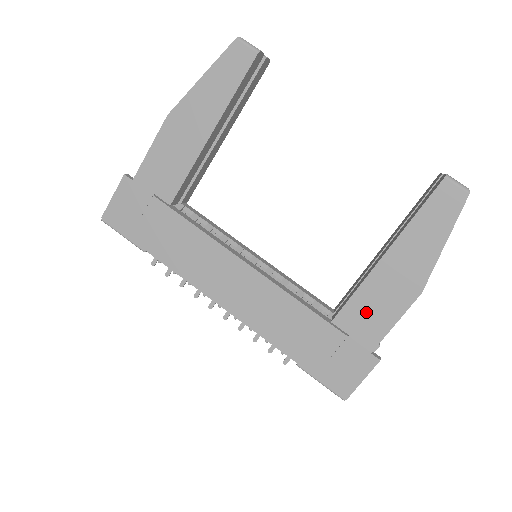
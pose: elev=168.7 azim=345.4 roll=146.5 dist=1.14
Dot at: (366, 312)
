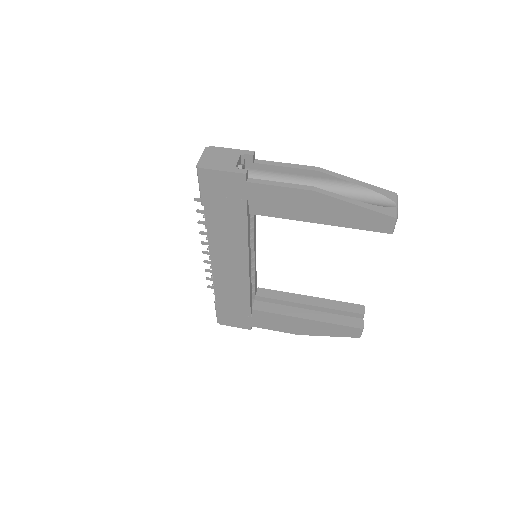
Dot at: (270, 320)
